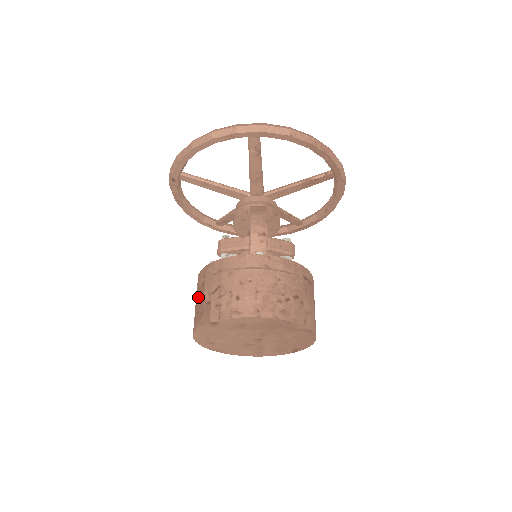
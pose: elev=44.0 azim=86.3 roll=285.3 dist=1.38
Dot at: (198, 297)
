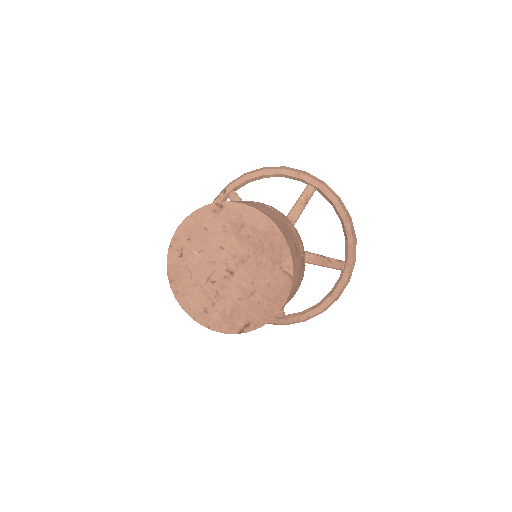
Dot at: occluded
